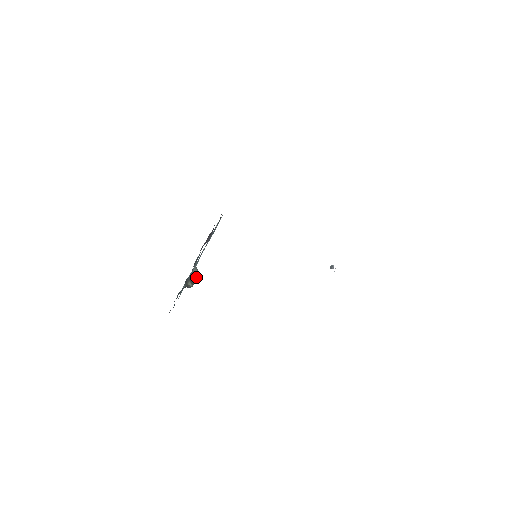
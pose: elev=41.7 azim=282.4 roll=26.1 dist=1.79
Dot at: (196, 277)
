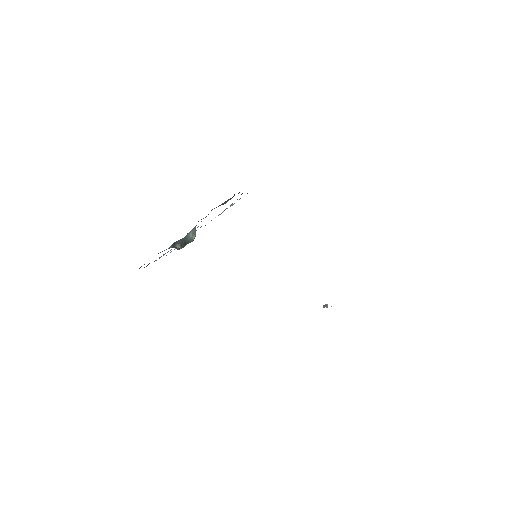
Dot at: (190, 240)
